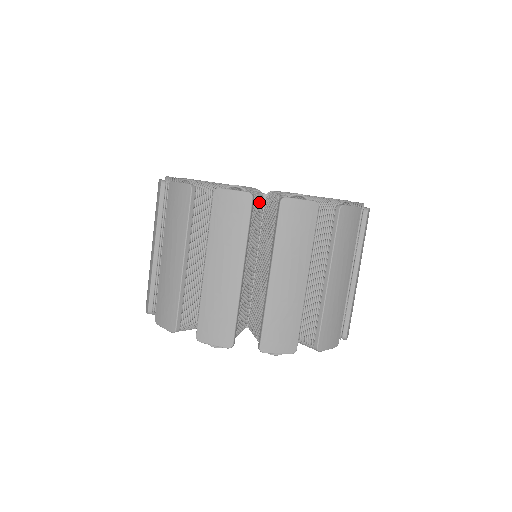
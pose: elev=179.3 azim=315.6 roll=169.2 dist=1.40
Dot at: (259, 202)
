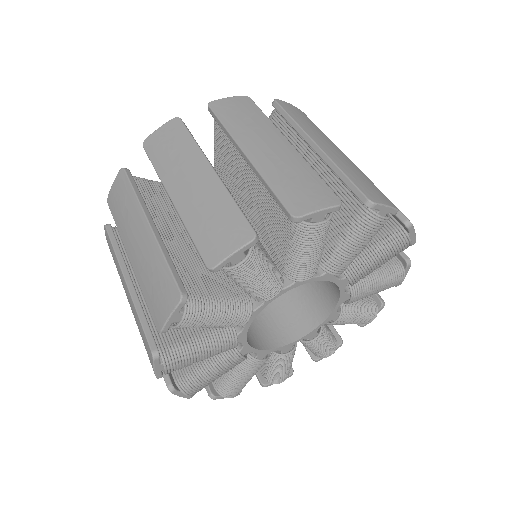
Dot at: occluded
